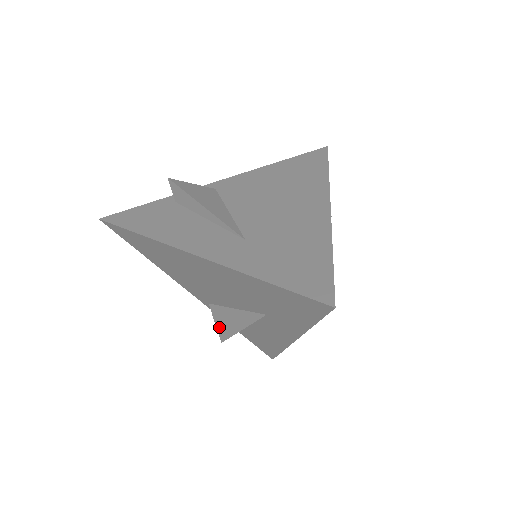
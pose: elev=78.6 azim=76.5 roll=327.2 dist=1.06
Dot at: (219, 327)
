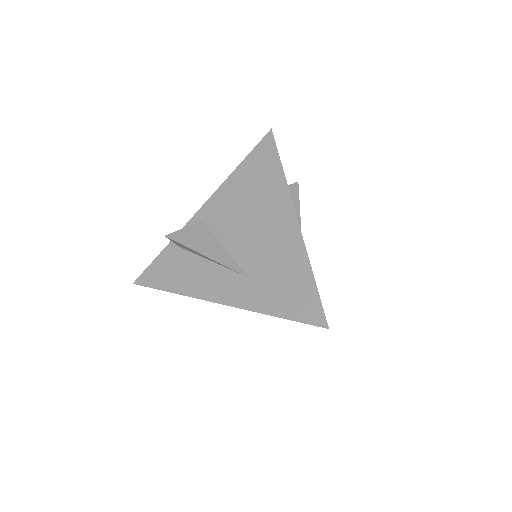
Dot at: occluded
